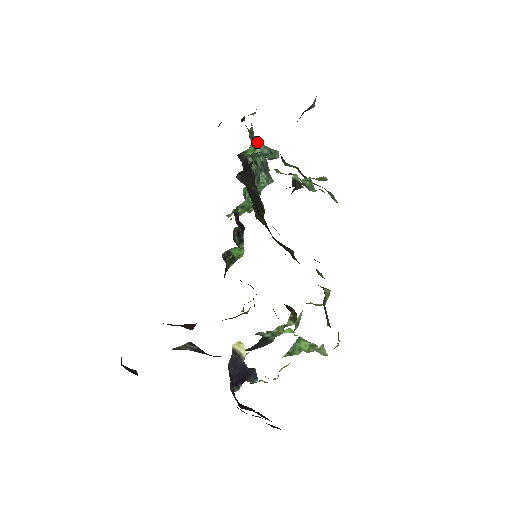
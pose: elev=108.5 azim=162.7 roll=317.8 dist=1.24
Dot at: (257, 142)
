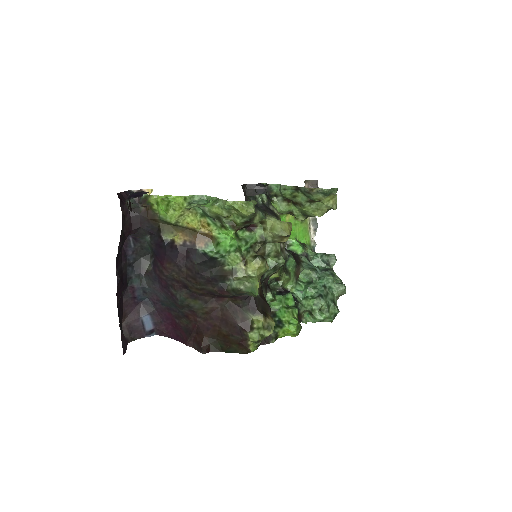
Dot at: (314, 253)
